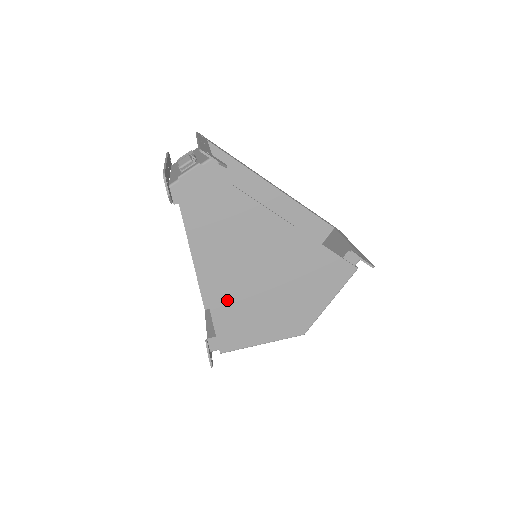
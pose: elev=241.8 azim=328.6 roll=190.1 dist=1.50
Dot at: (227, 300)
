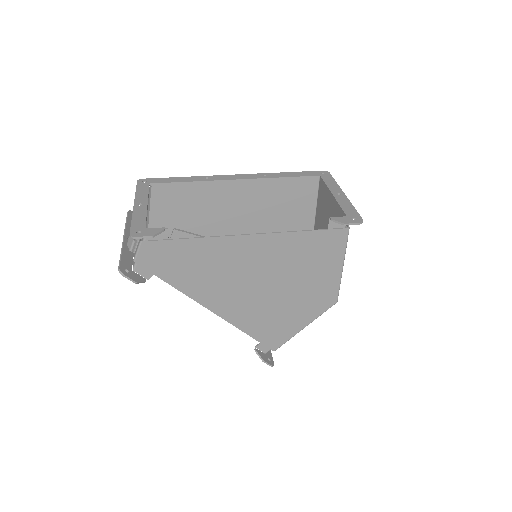
Dot at: (248, 316)
